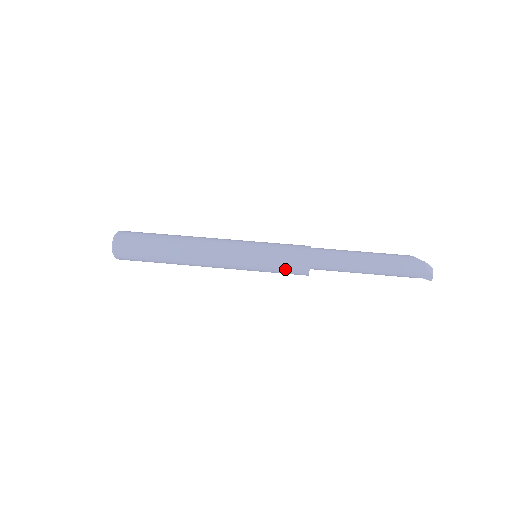
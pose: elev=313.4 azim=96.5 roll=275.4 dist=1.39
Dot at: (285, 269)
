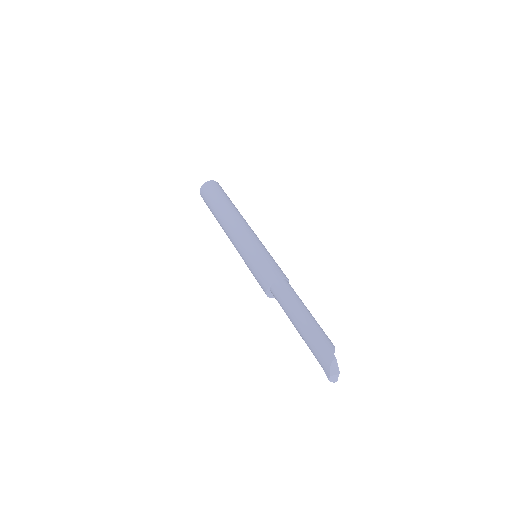
Dot at: (257, 276)
